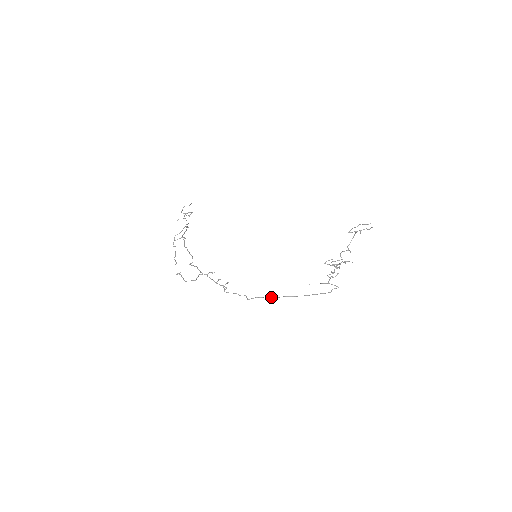
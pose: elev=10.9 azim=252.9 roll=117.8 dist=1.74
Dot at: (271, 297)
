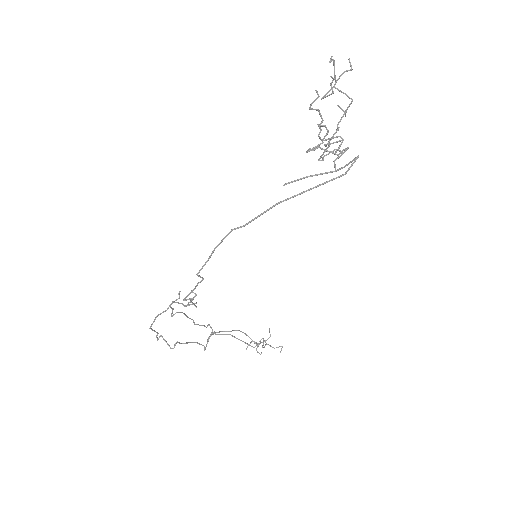
Dot at: (221, 241)
